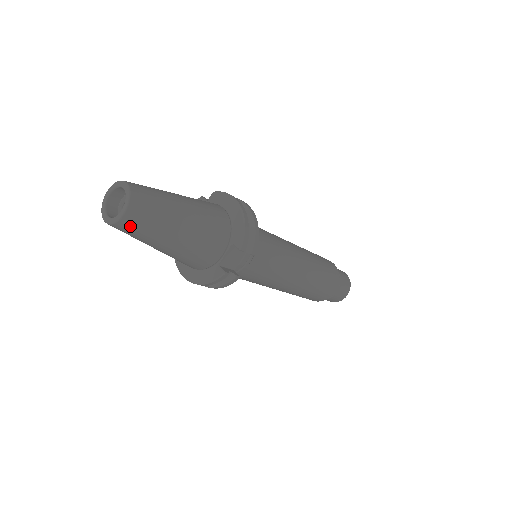
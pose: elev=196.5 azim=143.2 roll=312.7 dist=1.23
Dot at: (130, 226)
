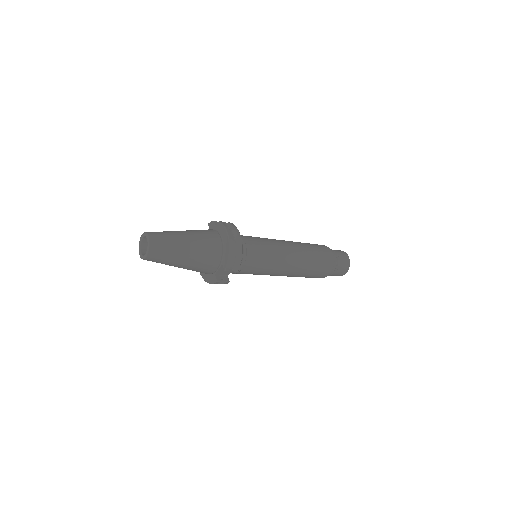
Dot at: (152, 261)
